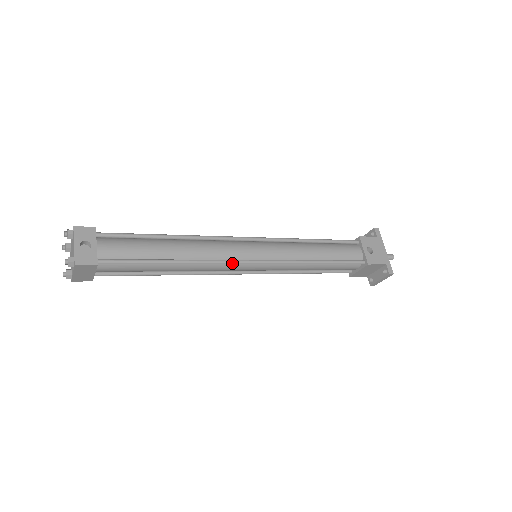
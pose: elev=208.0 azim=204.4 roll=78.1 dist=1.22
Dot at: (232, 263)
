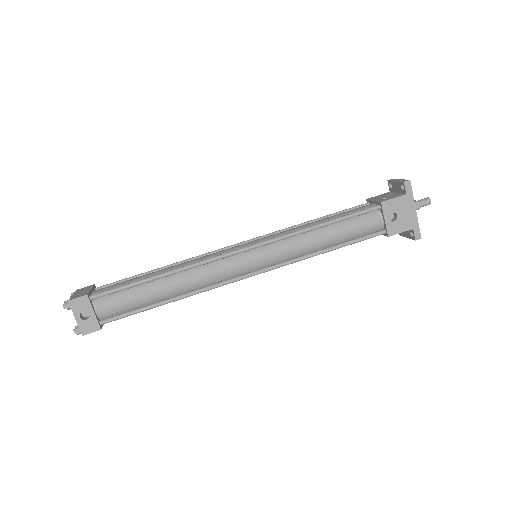
Dot at: occluded
